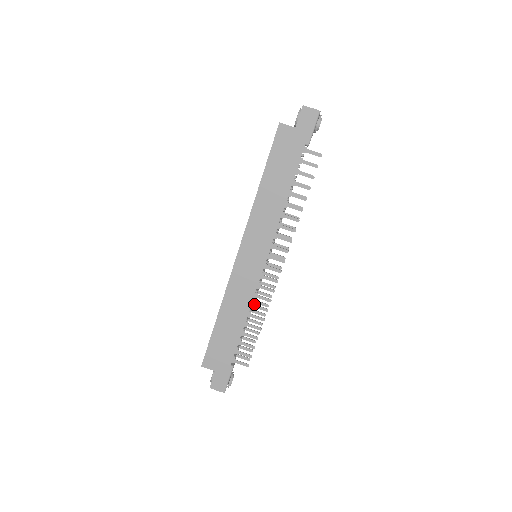
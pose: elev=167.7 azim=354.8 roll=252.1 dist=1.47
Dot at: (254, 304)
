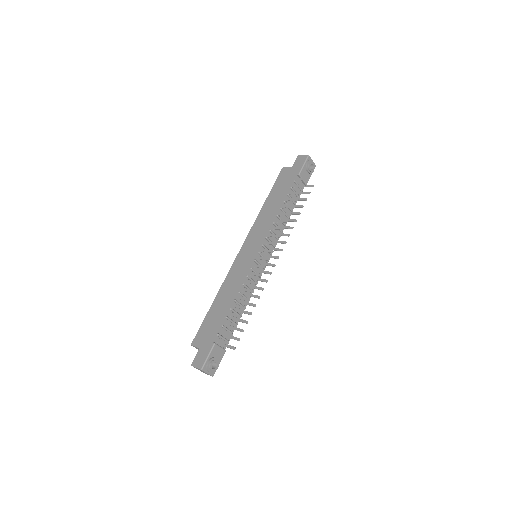
Dot at: (244, 288)
